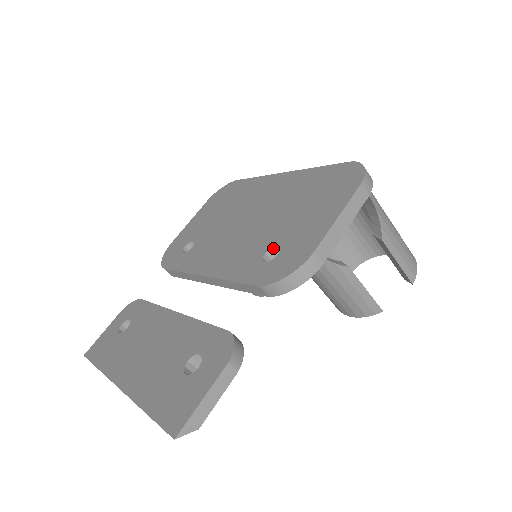
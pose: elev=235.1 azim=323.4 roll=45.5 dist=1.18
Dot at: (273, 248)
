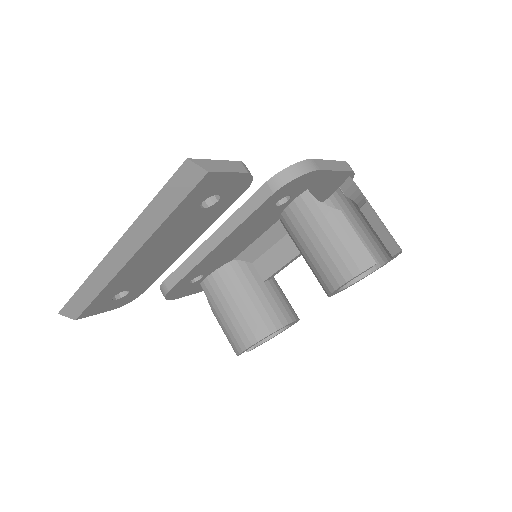
Dot at: occluded
